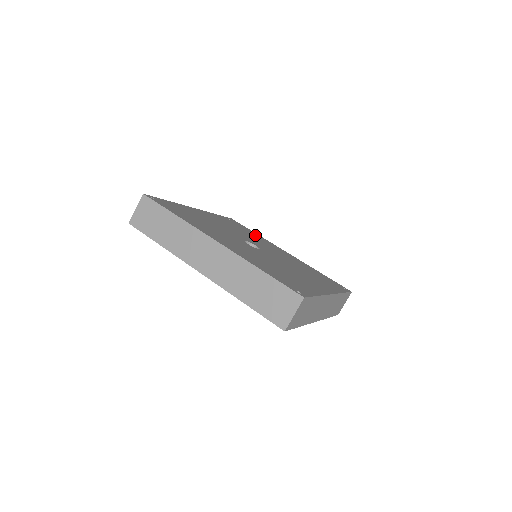
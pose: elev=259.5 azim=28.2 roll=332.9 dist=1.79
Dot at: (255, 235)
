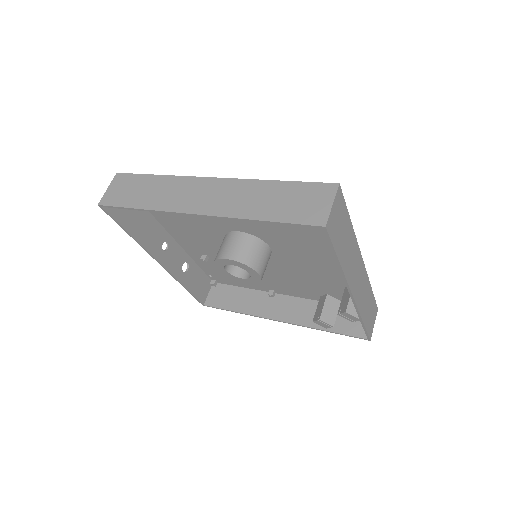
Dot at: occluded
